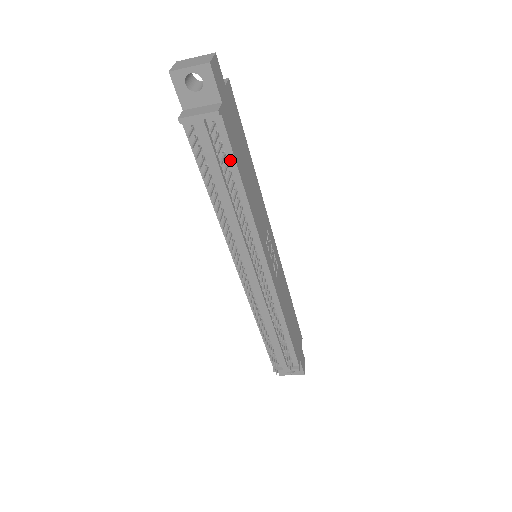
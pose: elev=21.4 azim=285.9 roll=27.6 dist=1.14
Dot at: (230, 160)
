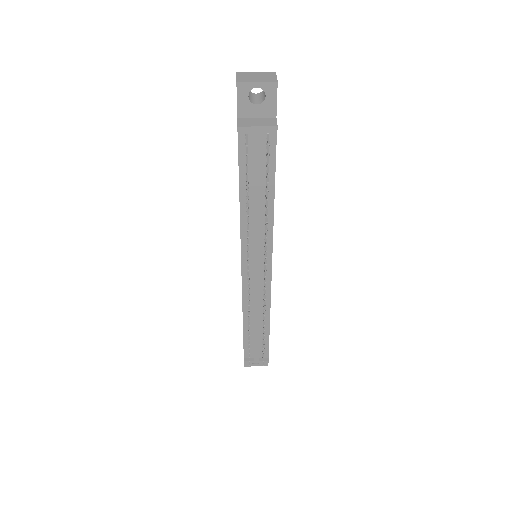
Dot at: (271, 170)
